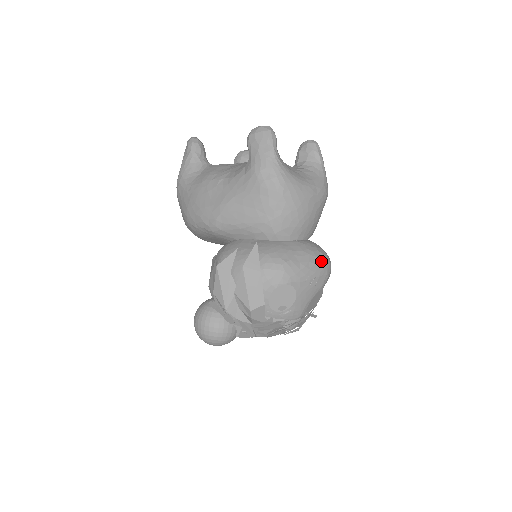
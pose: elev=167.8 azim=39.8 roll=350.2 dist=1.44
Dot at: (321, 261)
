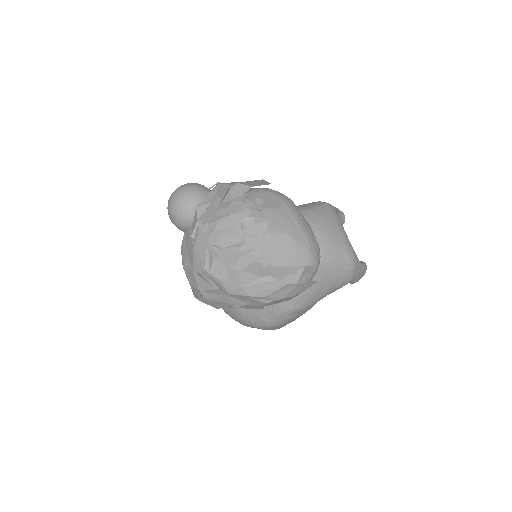
Dot at: (315, 238)
